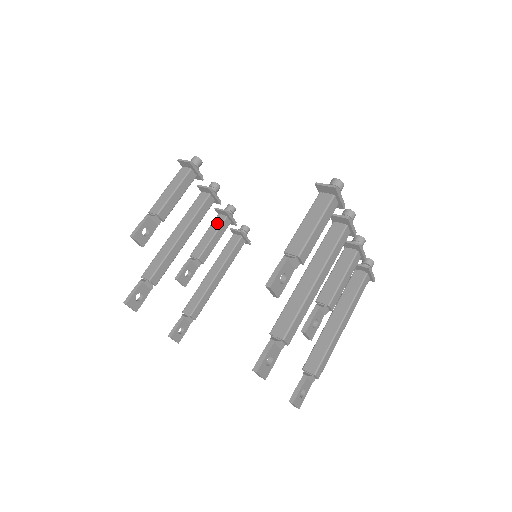
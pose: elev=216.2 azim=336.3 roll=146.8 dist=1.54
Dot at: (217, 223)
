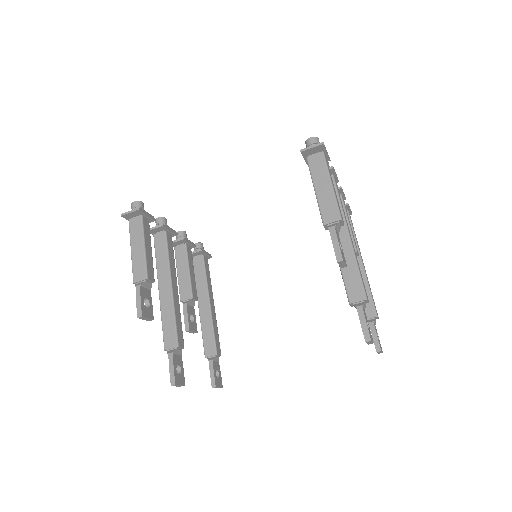
Dot at: (181, 255)
